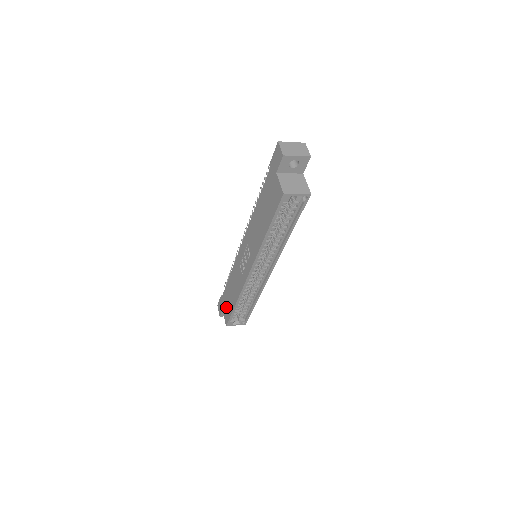
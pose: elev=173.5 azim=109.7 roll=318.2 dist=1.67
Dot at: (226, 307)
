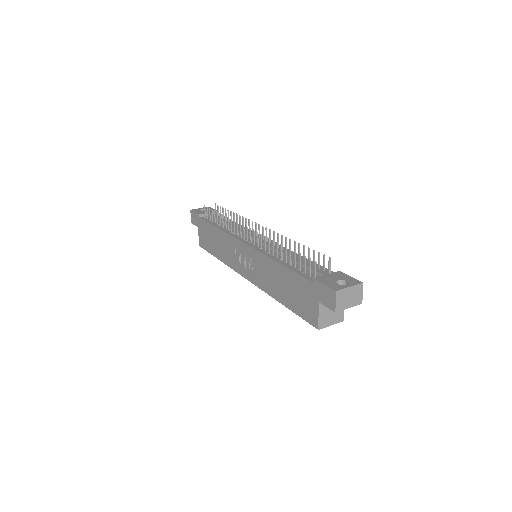
Dot at: (204, 237)
